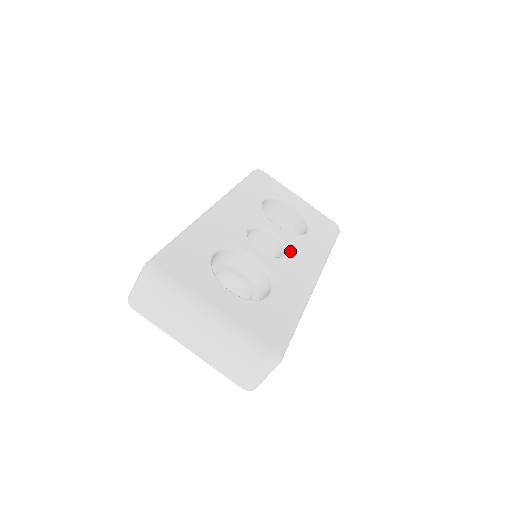
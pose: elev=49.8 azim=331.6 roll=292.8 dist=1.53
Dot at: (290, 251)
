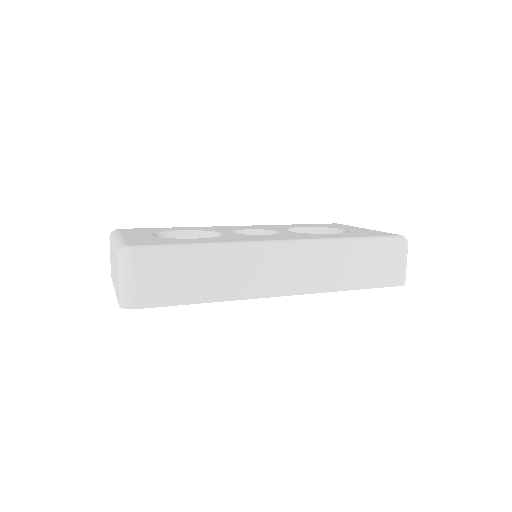
Dot at: (275, 235)
